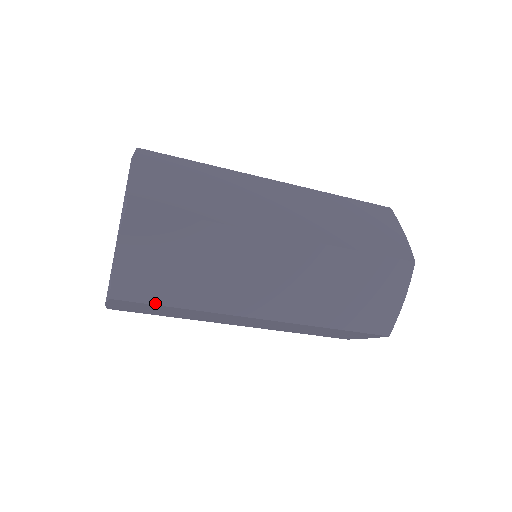
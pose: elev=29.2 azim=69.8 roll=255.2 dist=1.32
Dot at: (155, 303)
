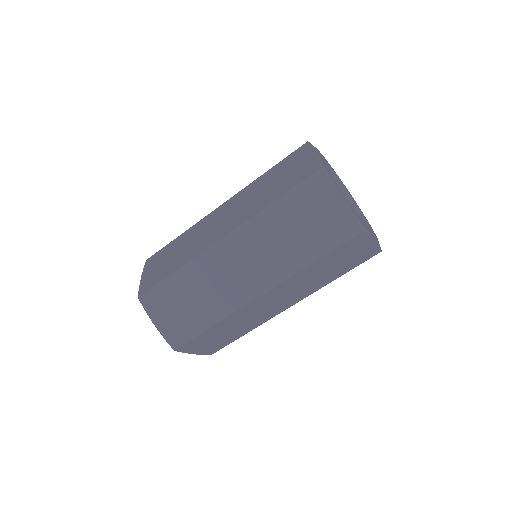
Dot at: (196, 336)
